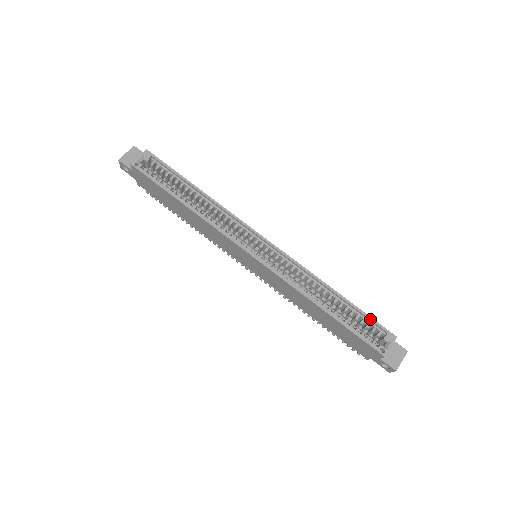
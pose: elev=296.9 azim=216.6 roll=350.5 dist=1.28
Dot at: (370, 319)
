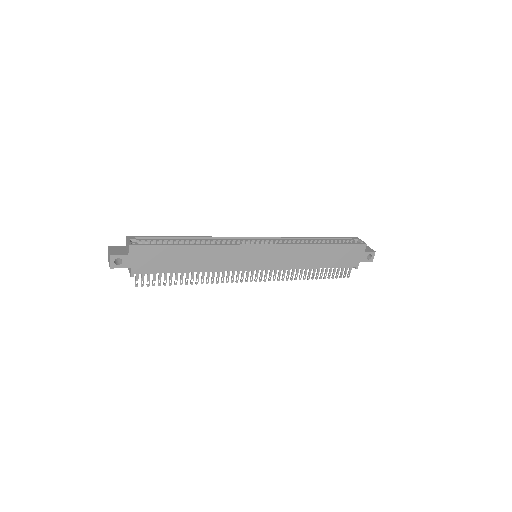
Dot at: (340, 237)
